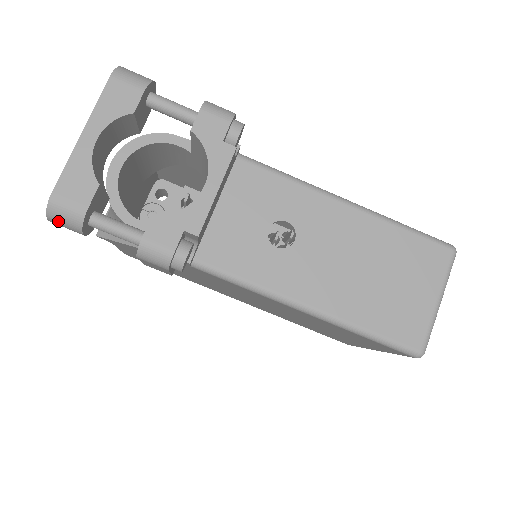
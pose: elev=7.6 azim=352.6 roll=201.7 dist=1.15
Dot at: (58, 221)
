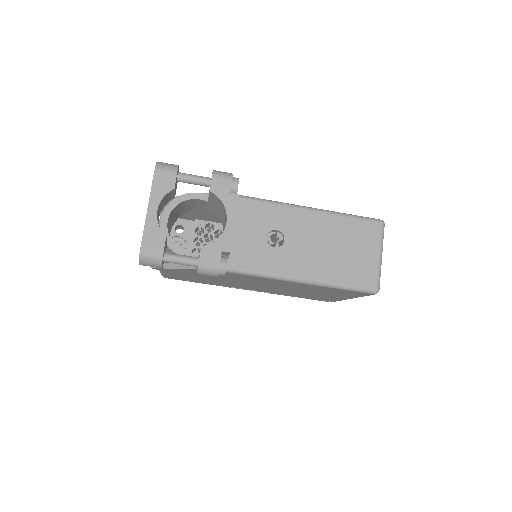
Dot at: (146, 263)
